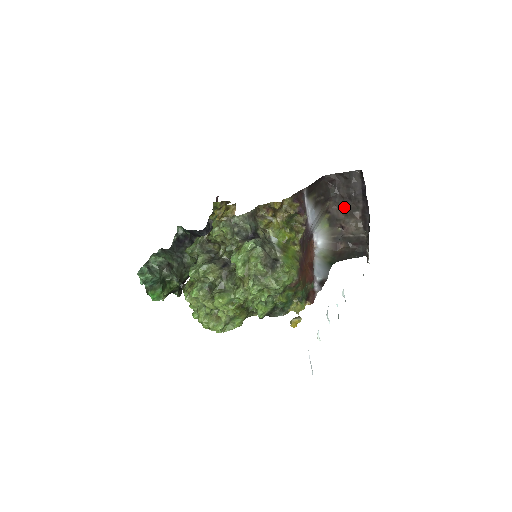
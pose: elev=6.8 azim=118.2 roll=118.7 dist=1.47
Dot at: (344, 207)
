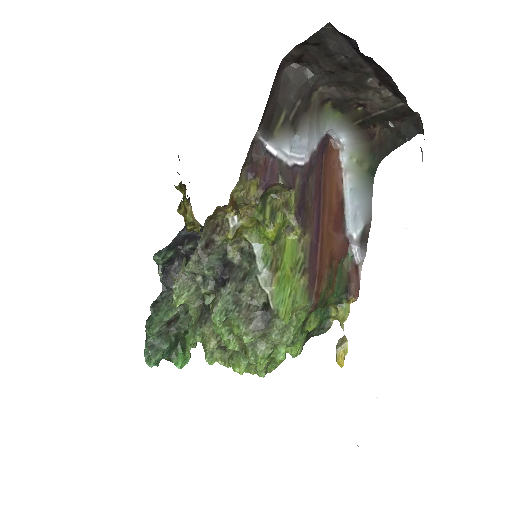
Dot at: (344, 82)
